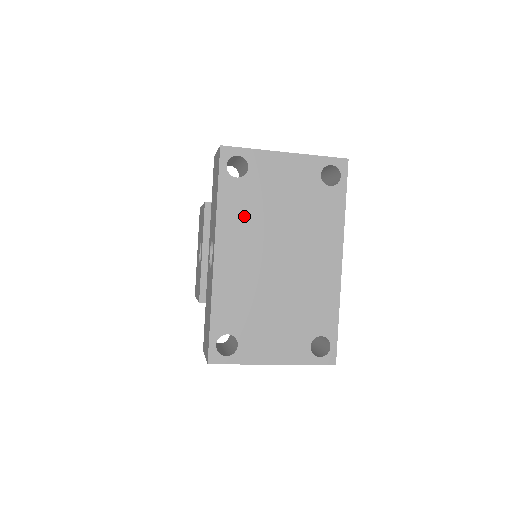
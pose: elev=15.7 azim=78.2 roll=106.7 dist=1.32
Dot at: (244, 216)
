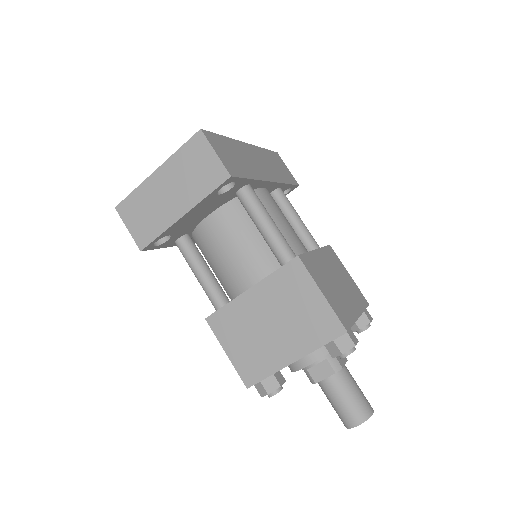
Dot at: occluded
